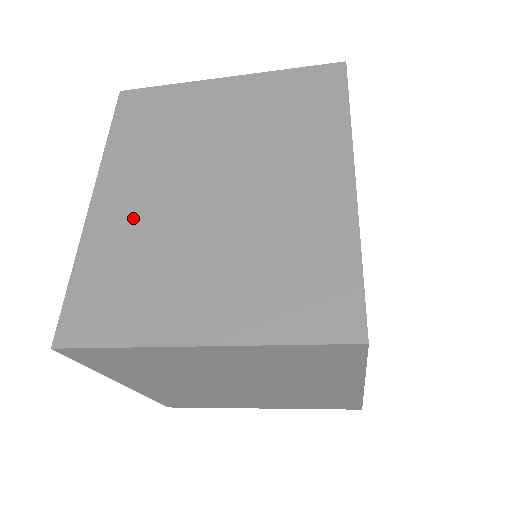
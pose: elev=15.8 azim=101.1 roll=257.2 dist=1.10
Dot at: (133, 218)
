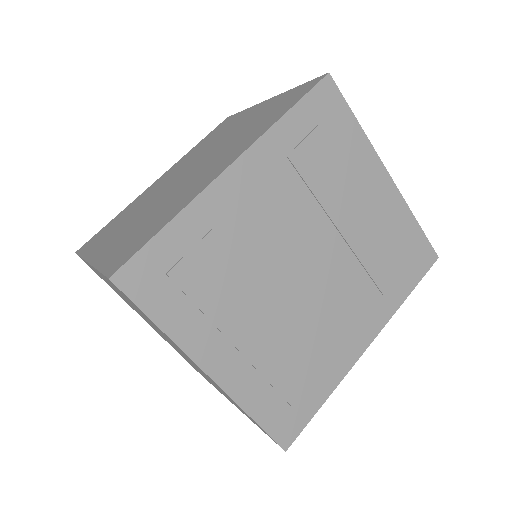
Dot at: (152, 191)
